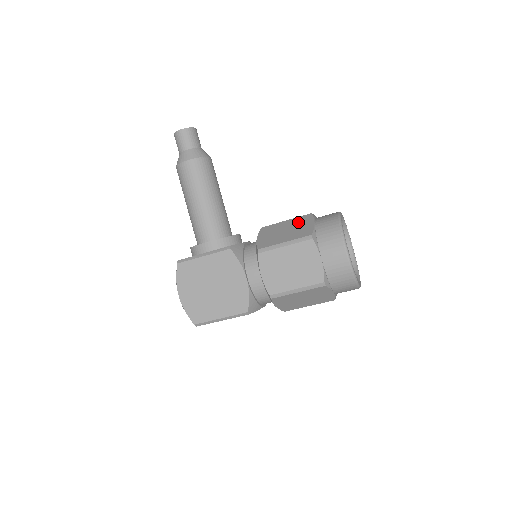
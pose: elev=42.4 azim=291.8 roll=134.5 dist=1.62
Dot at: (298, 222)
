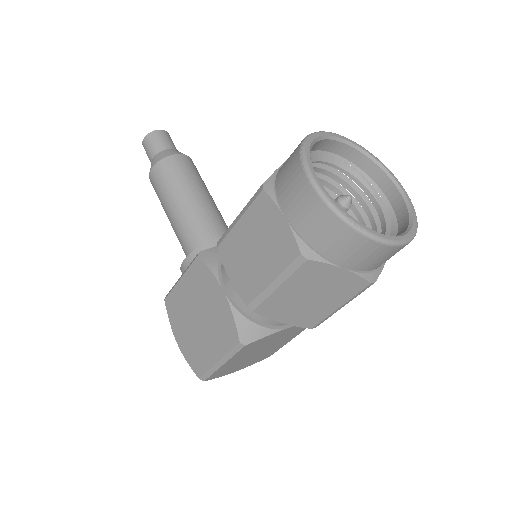
Dot at: occluded
